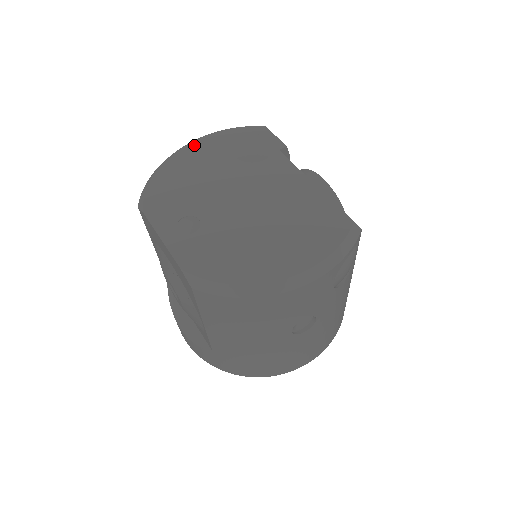
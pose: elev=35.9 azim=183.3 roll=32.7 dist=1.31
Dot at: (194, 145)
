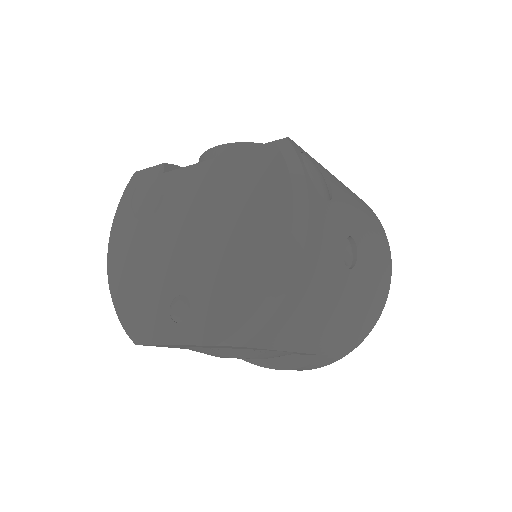
Dot at: (112, 253)
